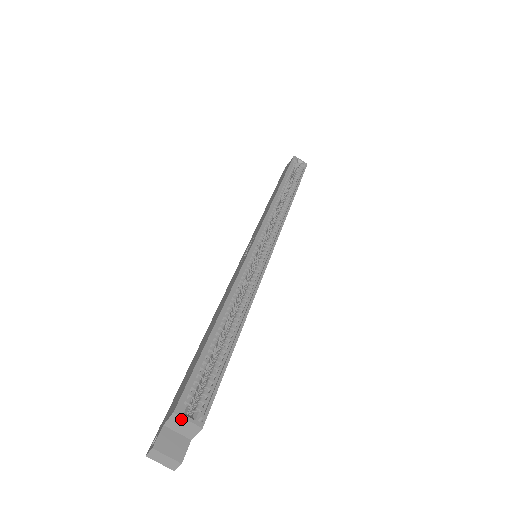
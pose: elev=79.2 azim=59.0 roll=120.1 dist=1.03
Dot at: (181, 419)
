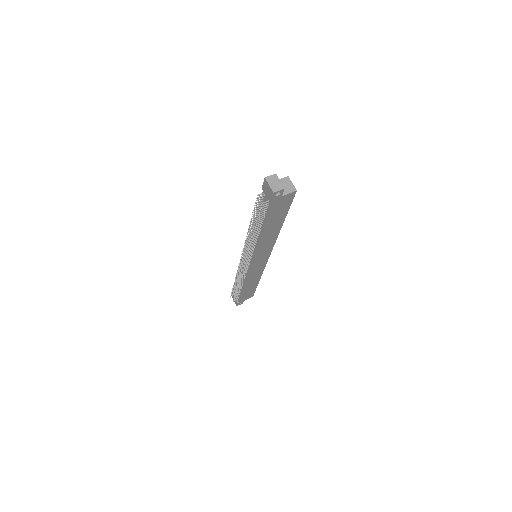
Dot at: (289, 181)
